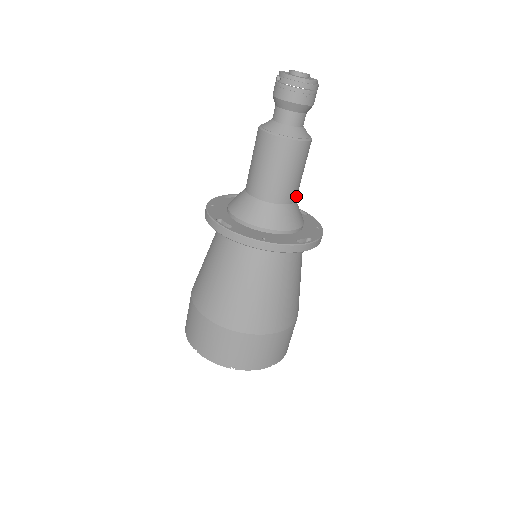
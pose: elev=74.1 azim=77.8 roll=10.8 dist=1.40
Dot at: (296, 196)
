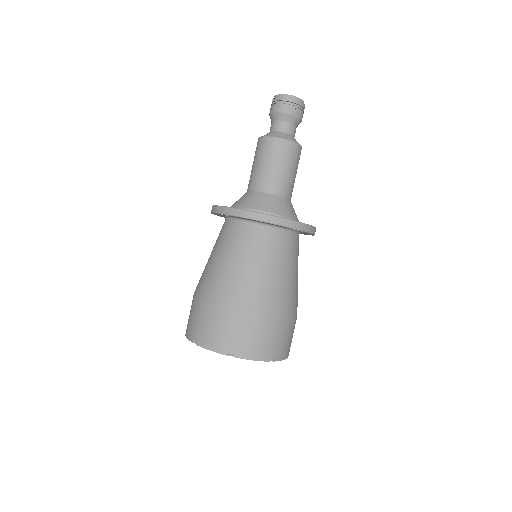
Dot at: (290, 194)
